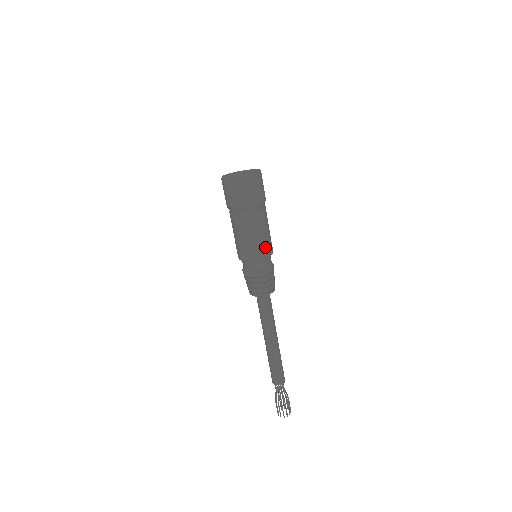
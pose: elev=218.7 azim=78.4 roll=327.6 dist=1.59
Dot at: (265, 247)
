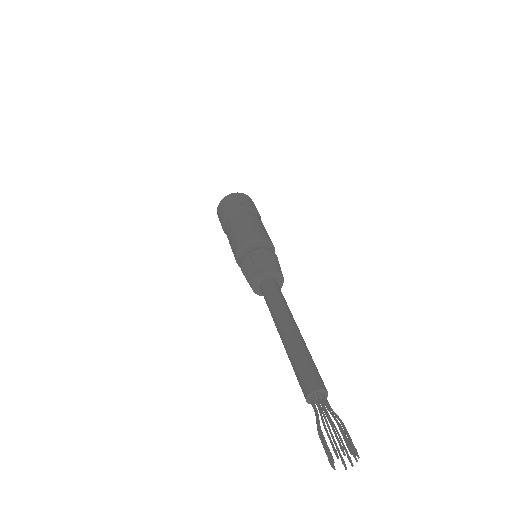
Dot at: (255, 233)
